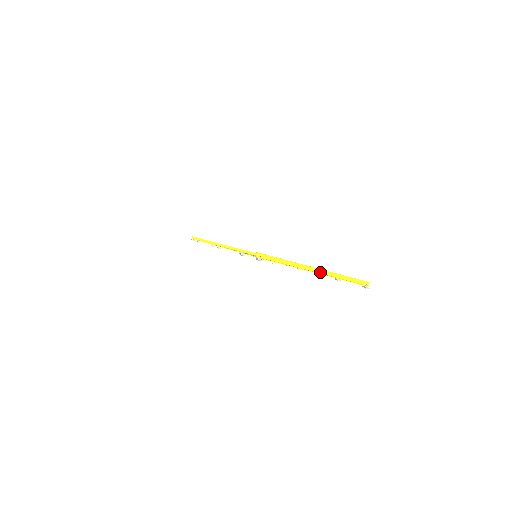
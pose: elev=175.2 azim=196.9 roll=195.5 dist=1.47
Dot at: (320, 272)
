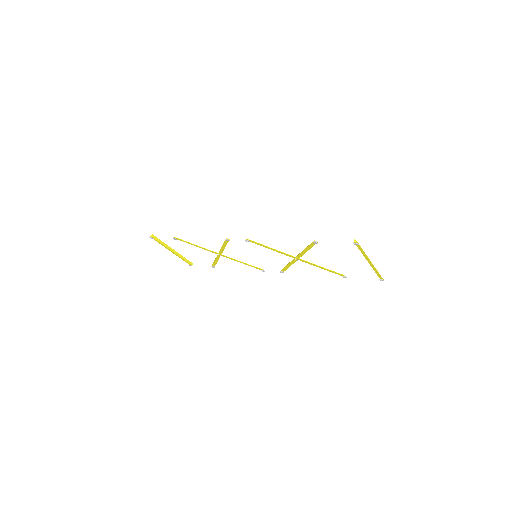
Dot at: (370, 263)
